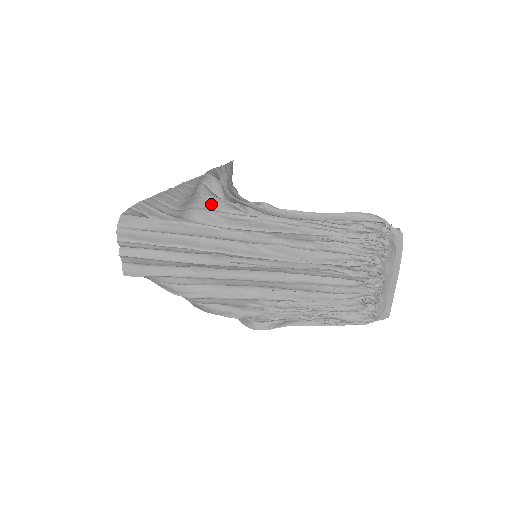
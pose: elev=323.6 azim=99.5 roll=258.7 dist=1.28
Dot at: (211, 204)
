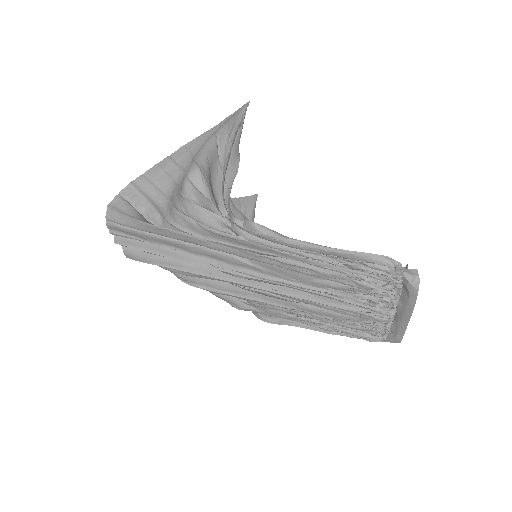
Dot at: (193, 213)
